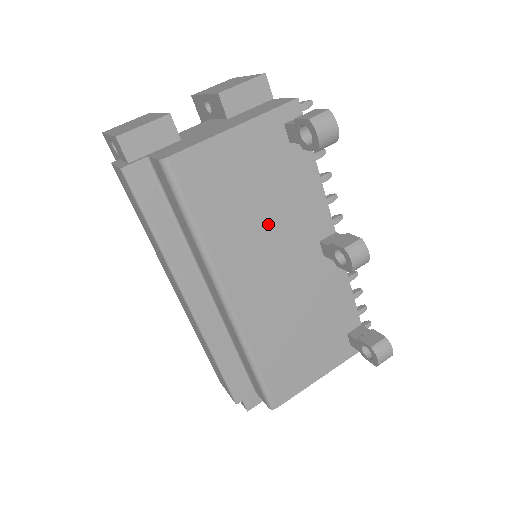
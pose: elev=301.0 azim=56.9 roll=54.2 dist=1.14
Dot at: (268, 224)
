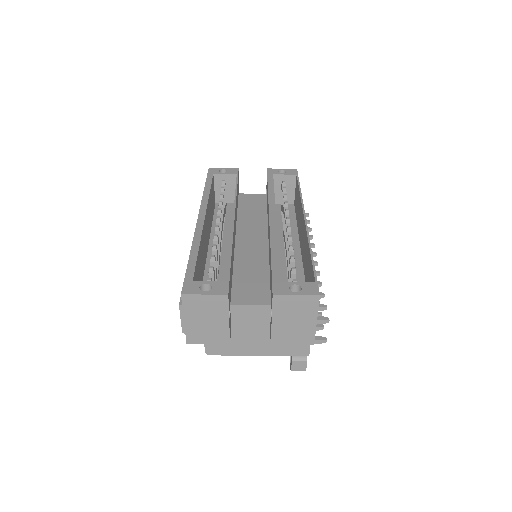
Dot at: occluded
